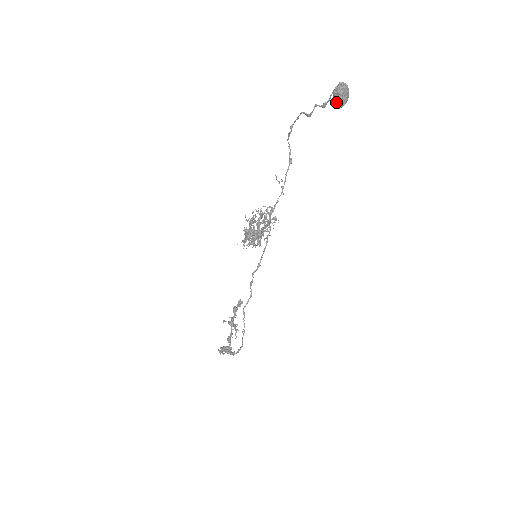
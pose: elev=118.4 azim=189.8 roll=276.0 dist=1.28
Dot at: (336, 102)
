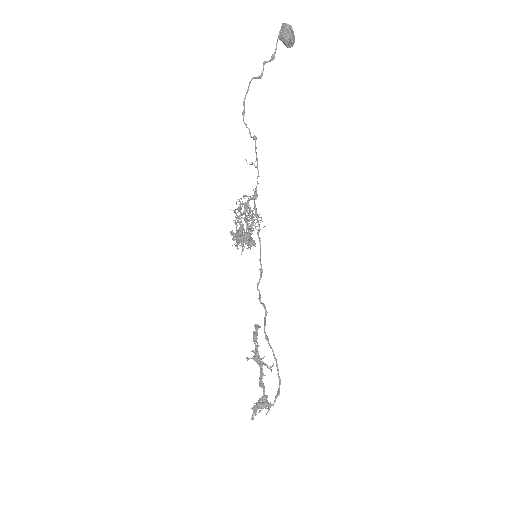
Dot at: (287, 39)
